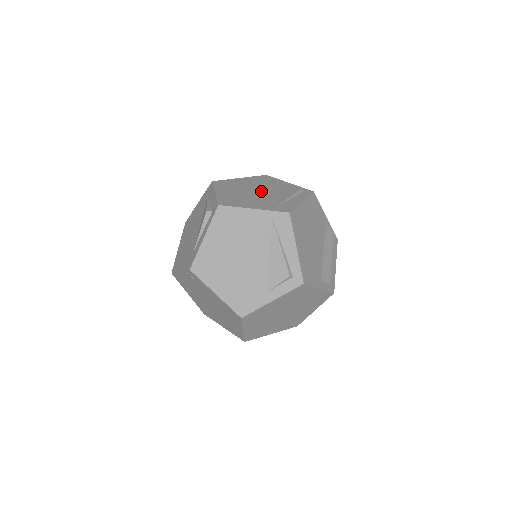
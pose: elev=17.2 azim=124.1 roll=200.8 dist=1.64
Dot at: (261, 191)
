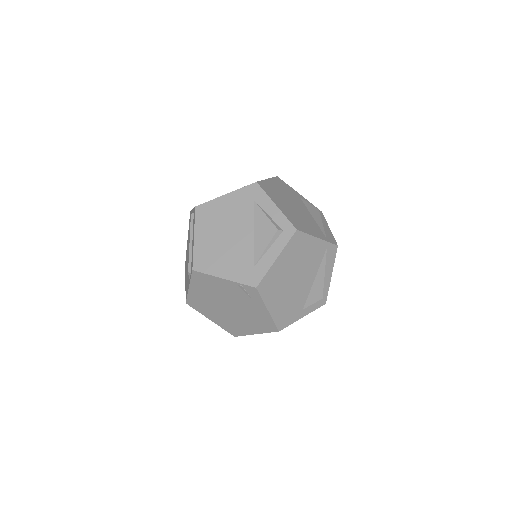
Dot at: (299, 207)
